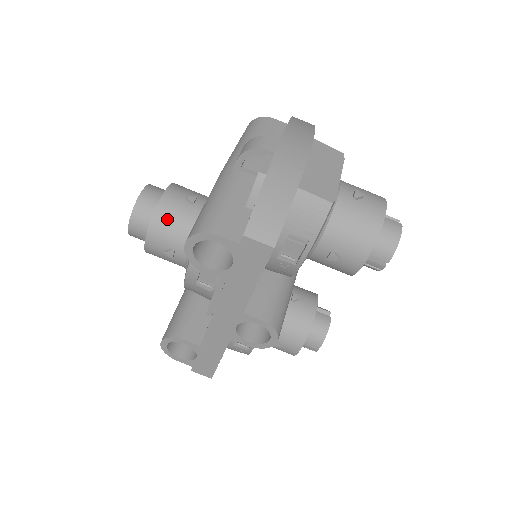
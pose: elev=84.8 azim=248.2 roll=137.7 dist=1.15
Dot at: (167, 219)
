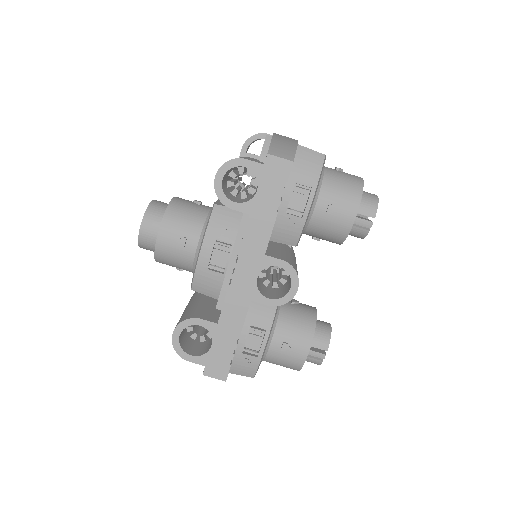
Dot at: (180, 211)
